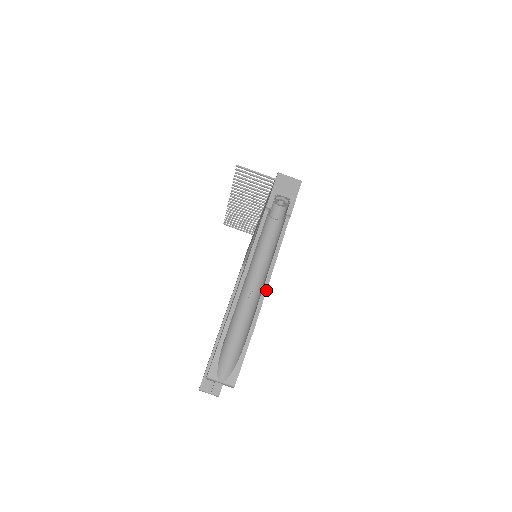
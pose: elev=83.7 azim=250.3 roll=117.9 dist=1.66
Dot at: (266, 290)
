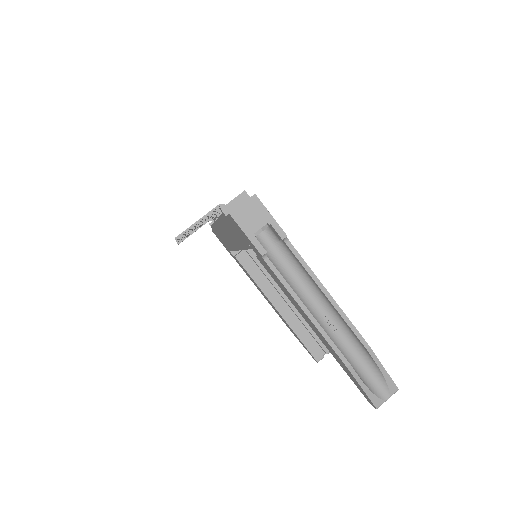
Dot at: (343, 313)
